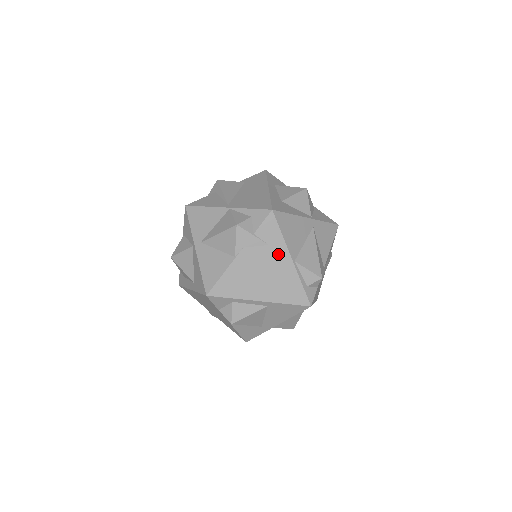
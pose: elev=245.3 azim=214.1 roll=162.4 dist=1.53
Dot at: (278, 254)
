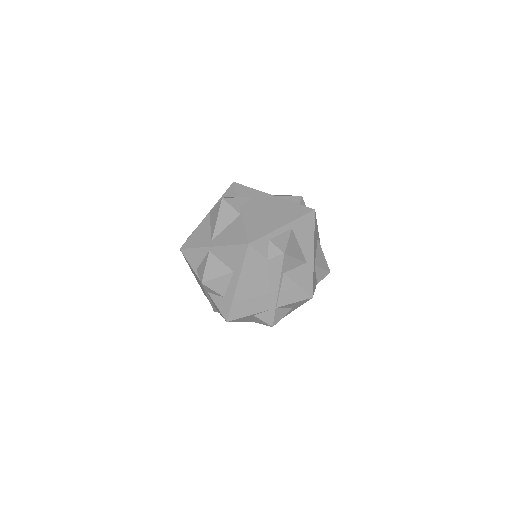
Dot at: (263, 198)
